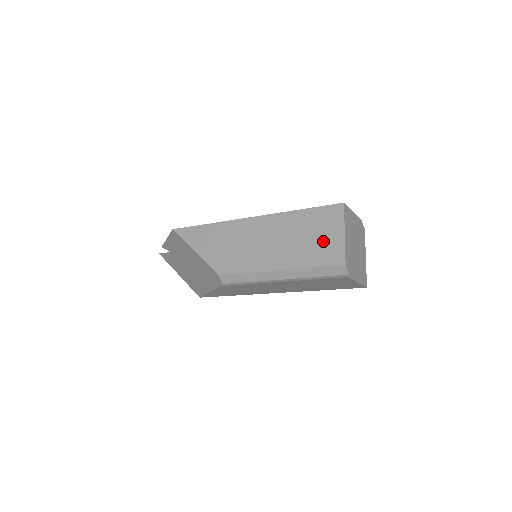
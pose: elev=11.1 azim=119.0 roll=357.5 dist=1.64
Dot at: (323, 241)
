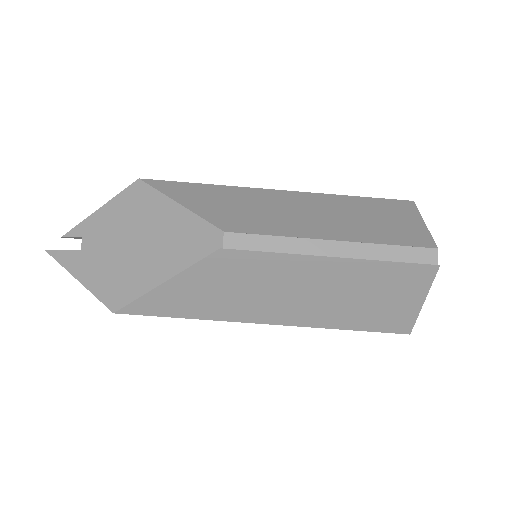
Dot at: (397, 224)
